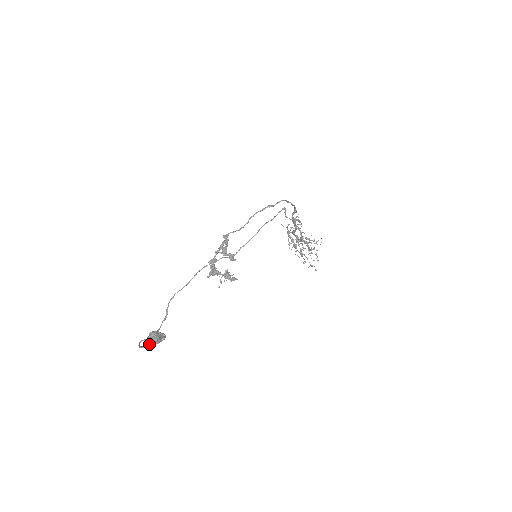
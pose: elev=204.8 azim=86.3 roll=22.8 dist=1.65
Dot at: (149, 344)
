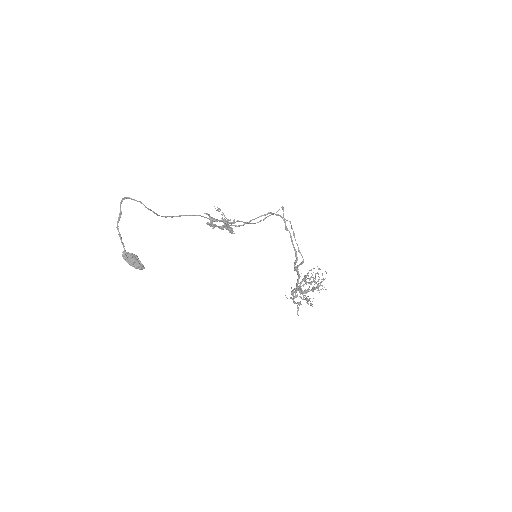
Dot at: (125, 250)
